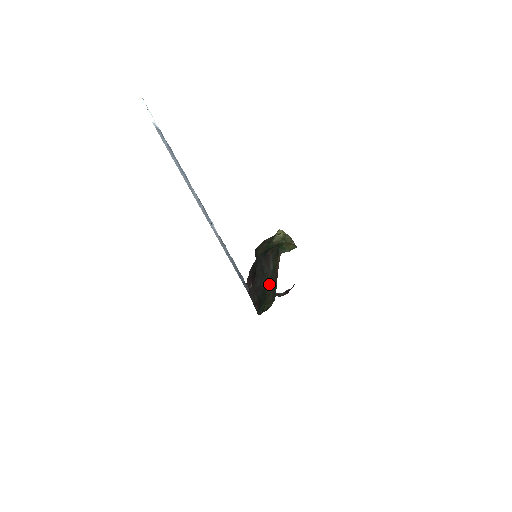
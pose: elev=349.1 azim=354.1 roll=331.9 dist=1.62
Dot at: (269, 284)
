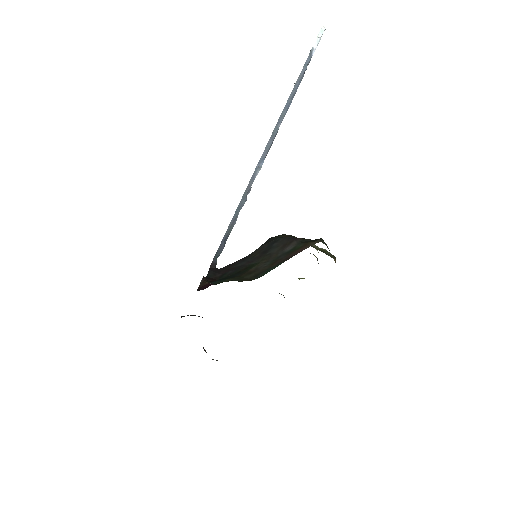
Dot at: (262, 264)
